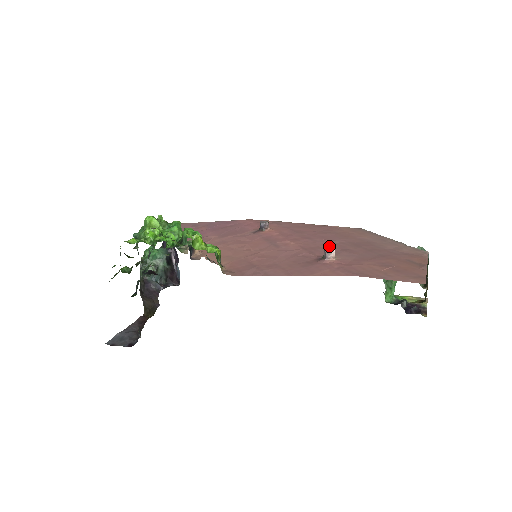
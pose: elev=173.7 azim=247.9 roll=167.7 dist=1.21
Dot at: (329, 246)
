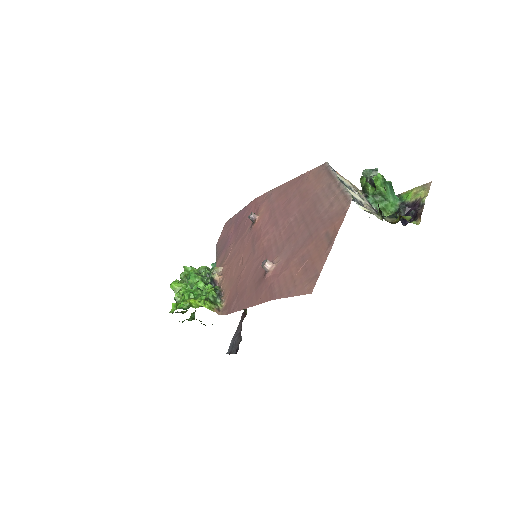
Dot at: (282, 235)
